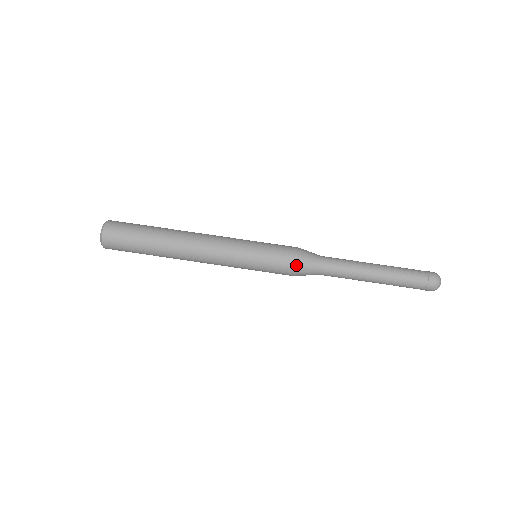
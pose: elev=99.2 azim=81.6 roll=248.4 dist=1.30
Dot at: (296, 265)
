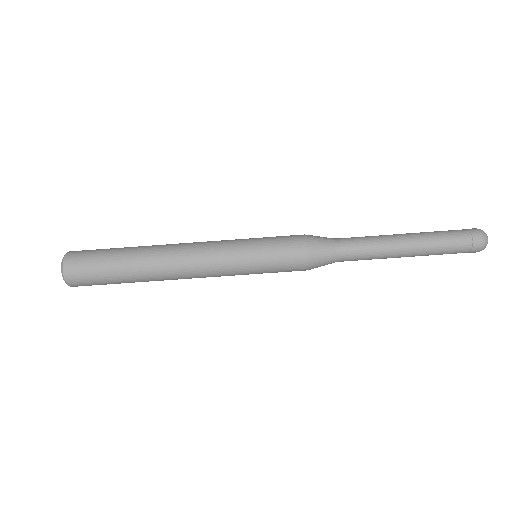
Dot at: occluded
